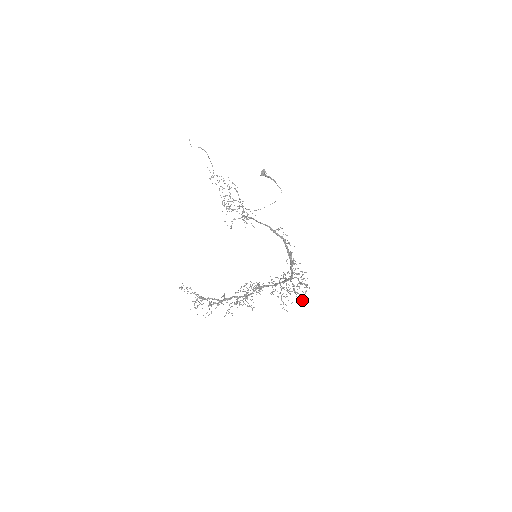
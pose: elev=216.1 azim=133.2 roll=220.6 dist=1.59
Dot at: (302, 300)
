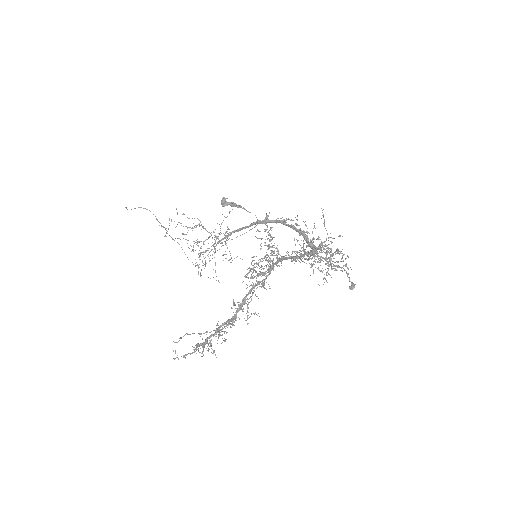
Dot at: (349, 281)
